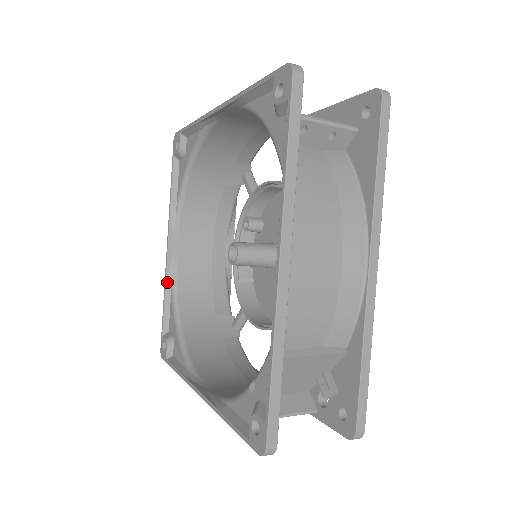
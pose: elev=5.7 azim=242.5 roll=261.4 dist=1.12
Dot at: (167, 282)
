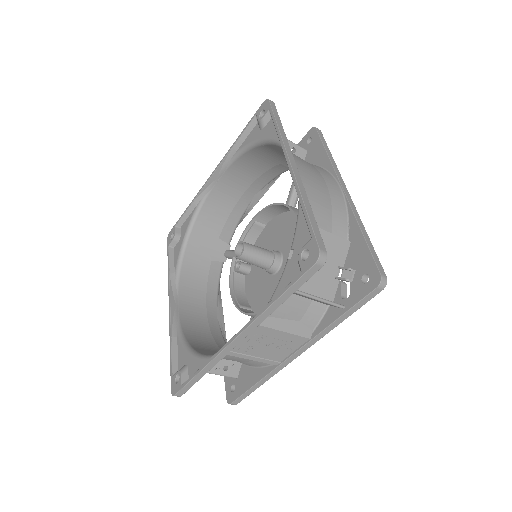
Dot at: (172, 330)
